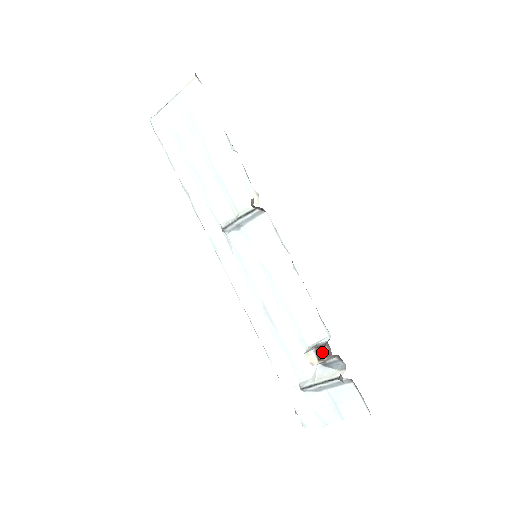
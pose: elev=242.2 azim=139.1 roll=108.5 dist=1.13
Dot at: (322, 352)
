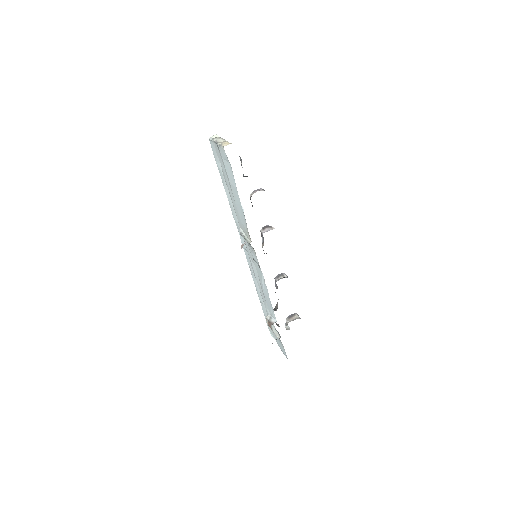
Dot at: (269, 326)
